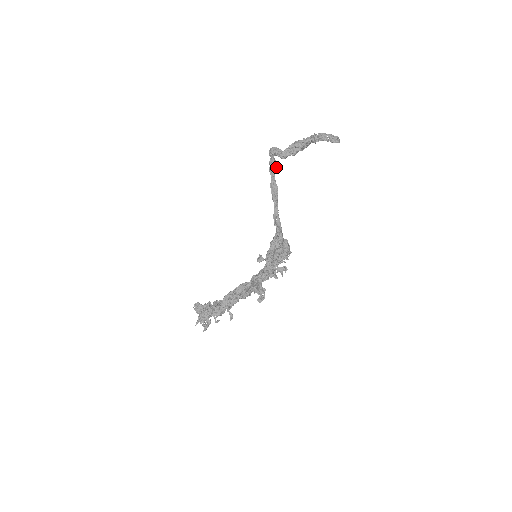
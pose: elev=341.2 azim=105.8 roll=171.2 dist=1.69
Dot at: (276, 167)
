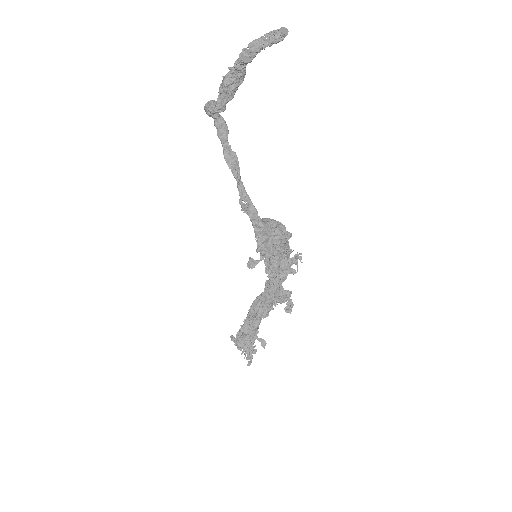
Dot at: (225, 126)
